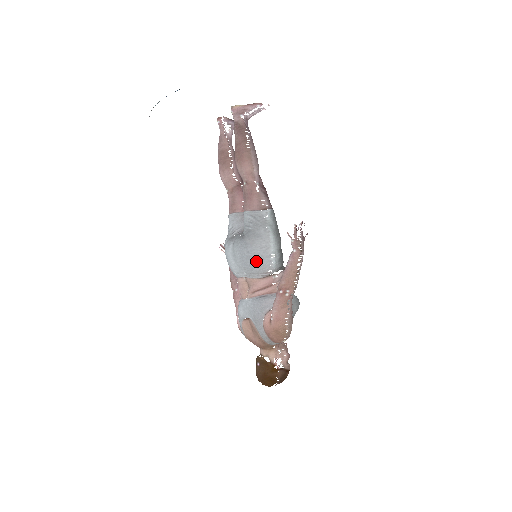
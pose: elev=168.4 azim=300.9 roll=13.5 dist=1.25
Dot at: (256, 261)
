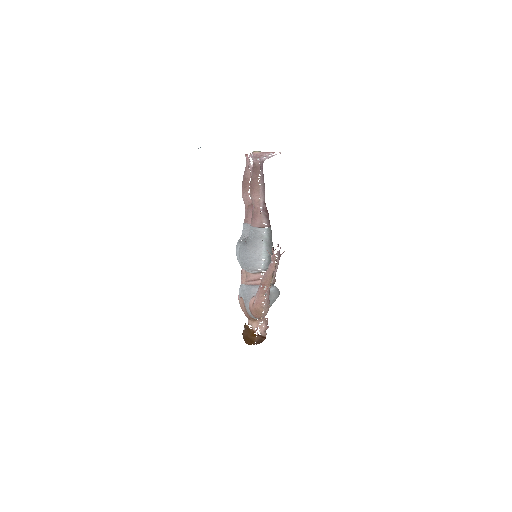
Dot at: (251, 262)
